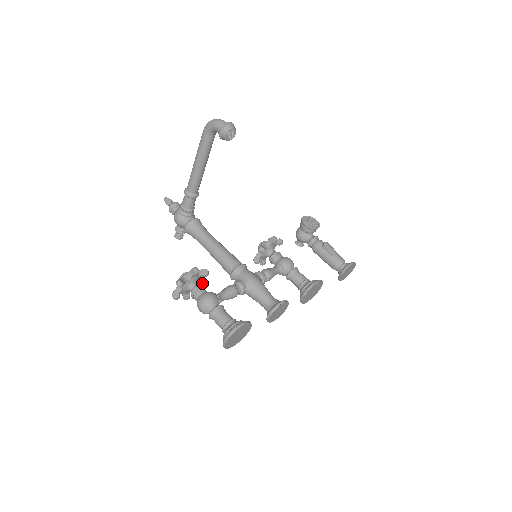
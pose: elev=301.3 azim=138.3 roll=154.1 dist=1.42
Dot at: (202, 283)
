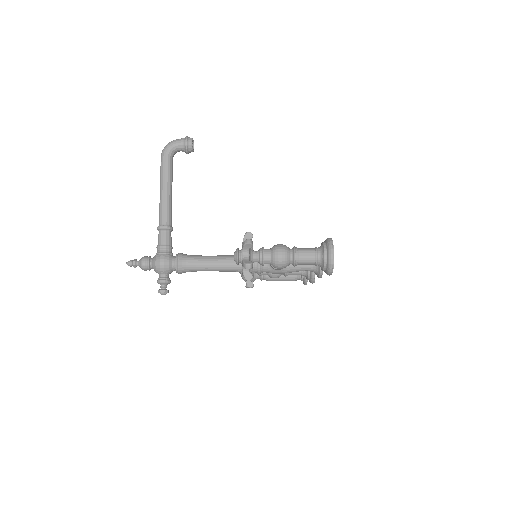
Dot at: occluded
